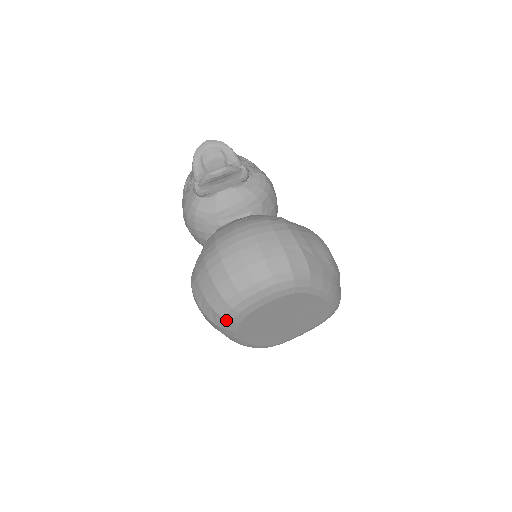
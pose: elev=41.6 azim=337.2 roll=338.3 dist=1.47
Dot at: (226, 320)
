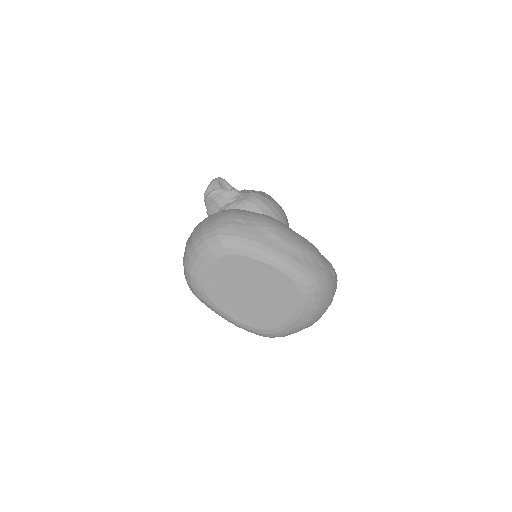
Dot at: (194, 288)
